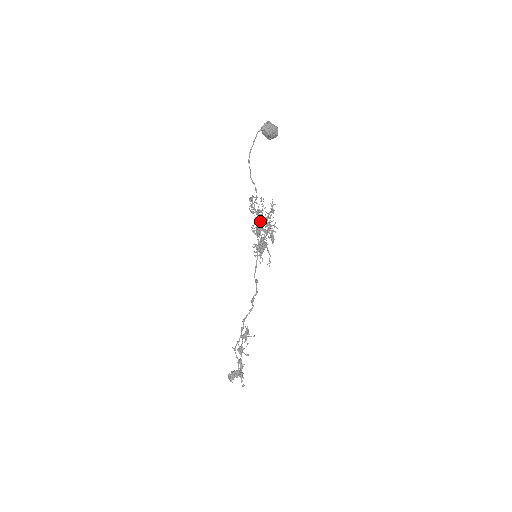
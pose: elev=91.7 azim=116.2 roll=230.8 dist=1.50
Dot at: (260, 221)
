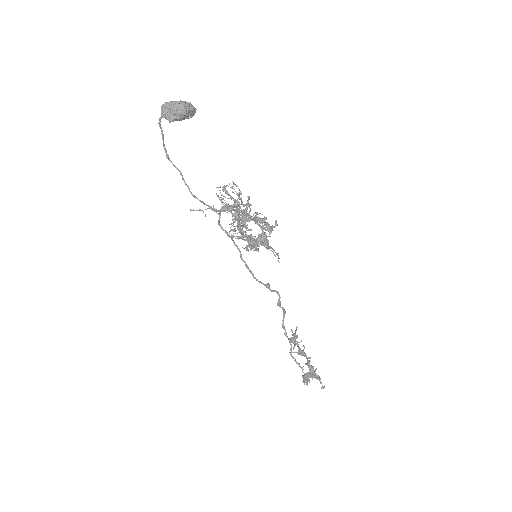
Dot at: occluded
